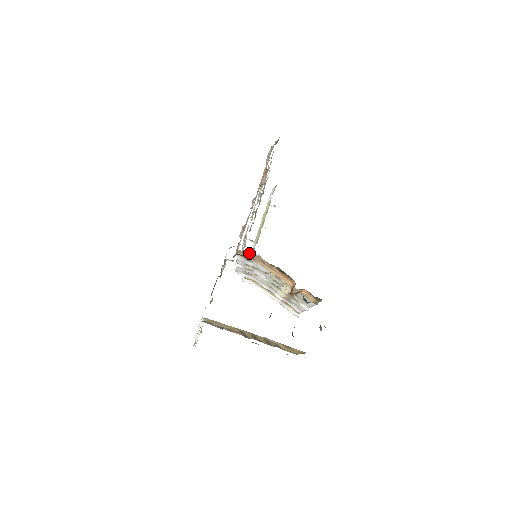
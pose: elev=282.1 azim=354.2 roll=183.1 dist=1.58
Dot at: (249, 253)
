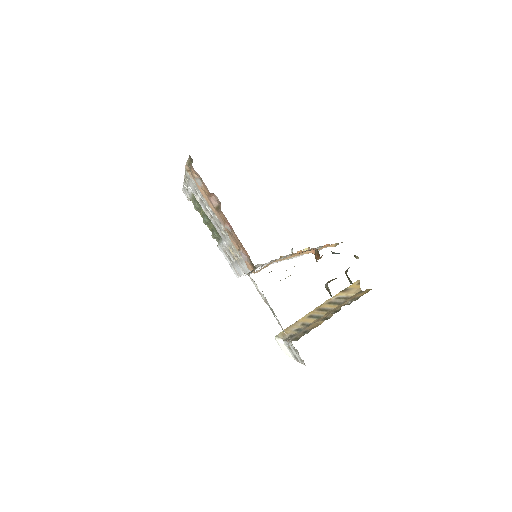
Dot at: occluded
